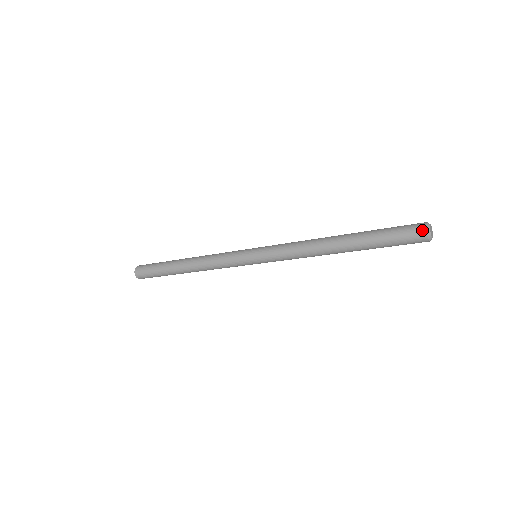
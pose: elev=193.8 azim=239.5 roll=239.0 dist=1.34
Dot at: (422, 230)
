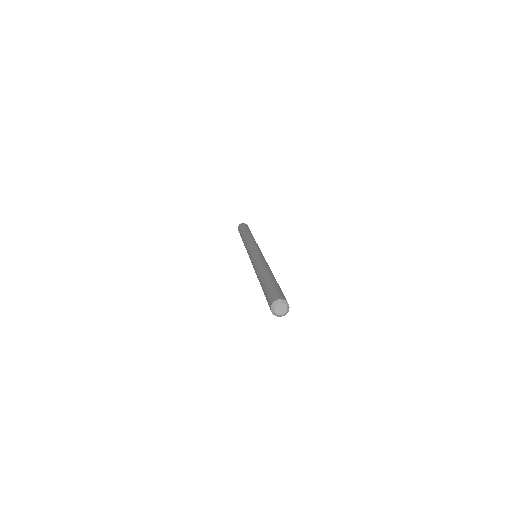
Dot at: (270, 305)
